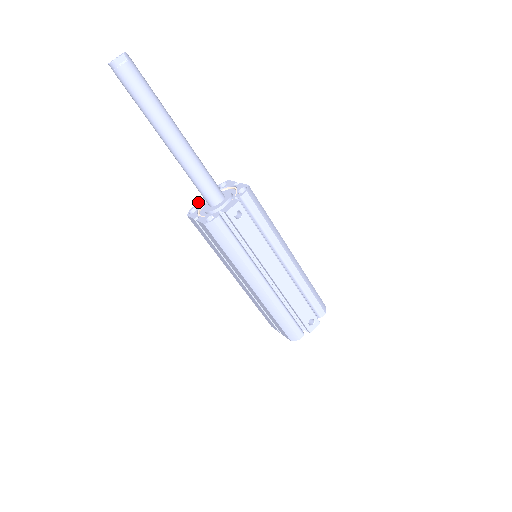
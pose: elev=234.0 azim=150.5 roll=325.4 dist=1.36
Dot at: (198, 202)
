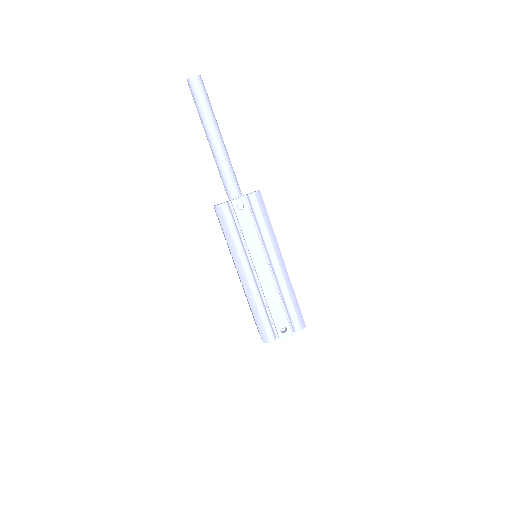
Dot at: occluded
